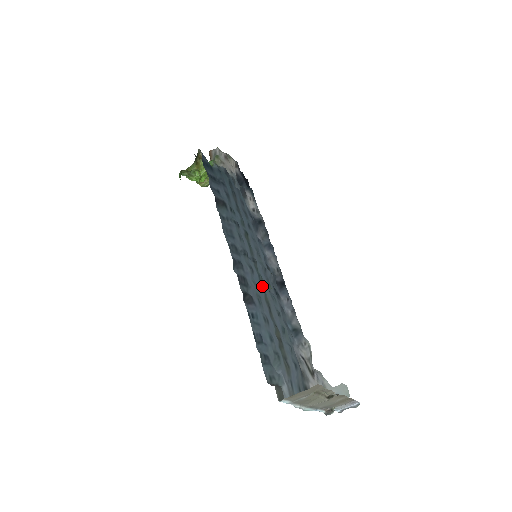
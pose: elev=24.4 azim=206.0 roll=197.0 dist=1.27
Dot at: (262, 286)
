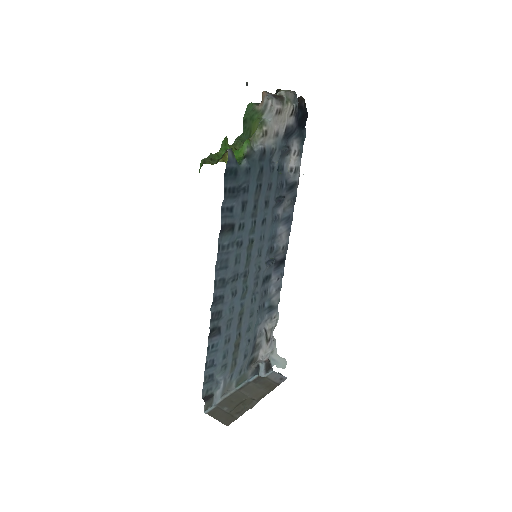
Dot at: (243, 299)
